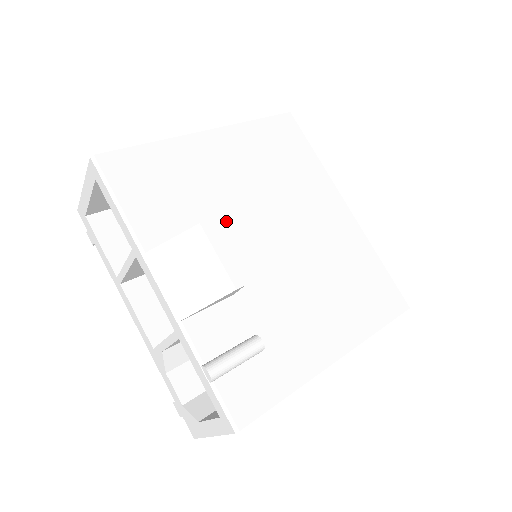
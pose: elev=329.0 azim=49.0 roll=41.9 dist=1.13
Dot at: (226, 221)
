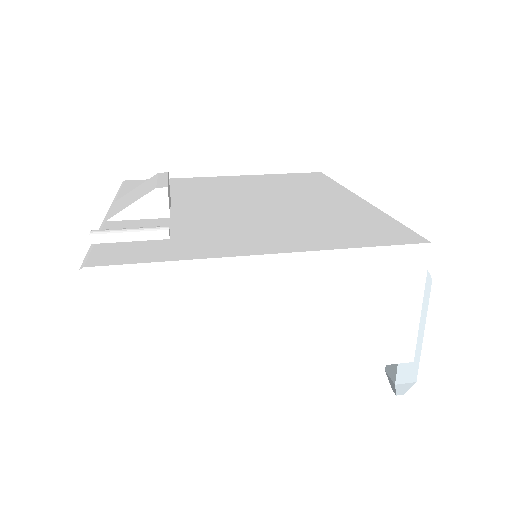
Dot at: (203, 197)
